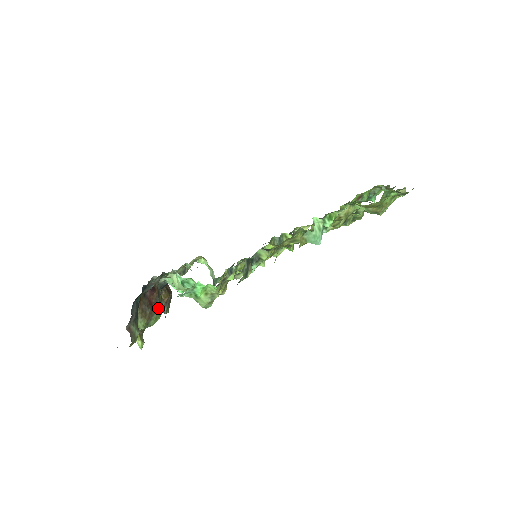
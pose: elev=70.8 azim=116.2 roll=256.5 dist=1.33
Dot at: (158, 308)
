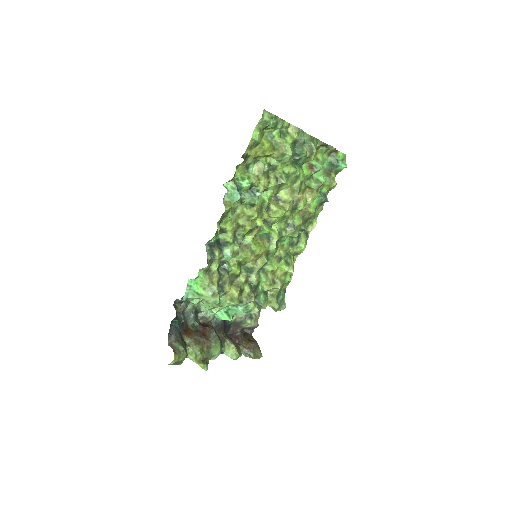
Dot at: (215, 339)
